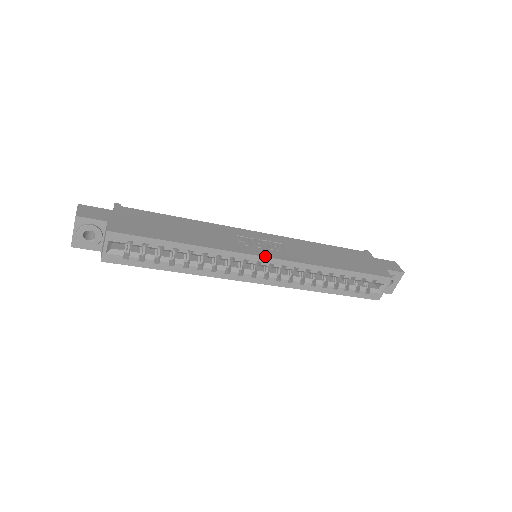
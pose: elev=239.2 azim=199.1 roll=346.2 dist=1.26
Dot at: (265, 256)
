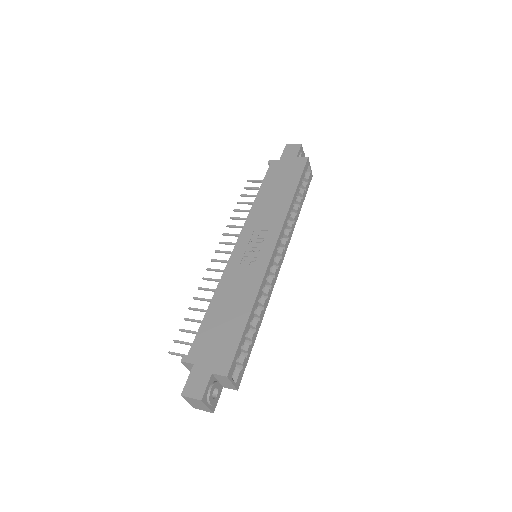
Dot at: (273, 250)
